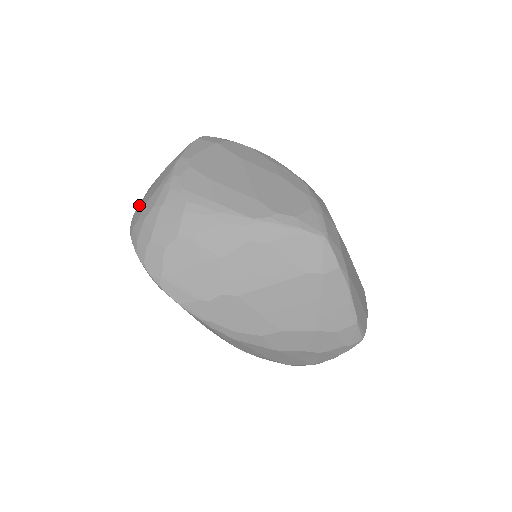
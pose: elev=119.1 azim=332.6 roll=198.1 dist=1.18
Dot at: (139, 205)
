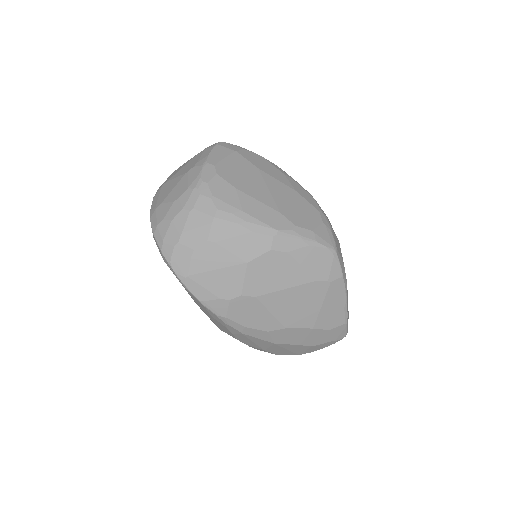
Dot at: (160, 204)
